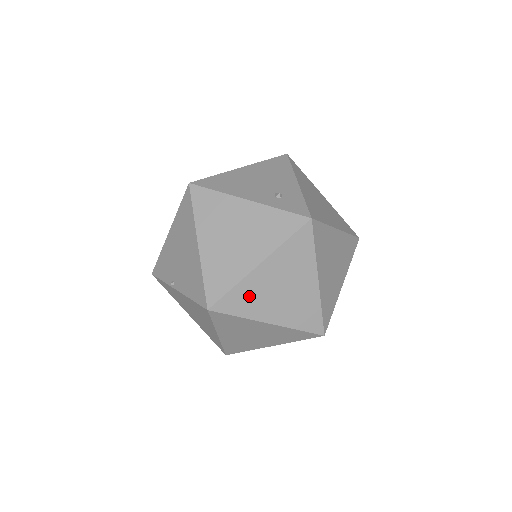
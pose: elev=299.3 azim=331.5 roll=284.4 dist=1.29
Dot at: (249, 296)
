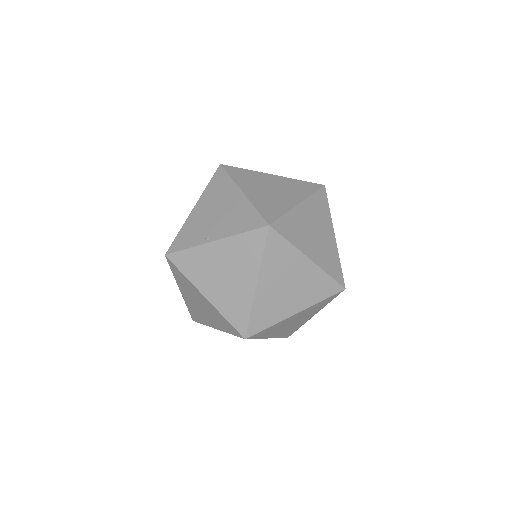
Dot at: (295, 227)
